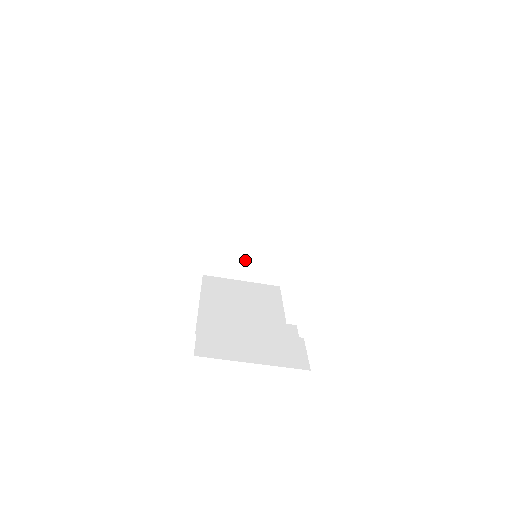
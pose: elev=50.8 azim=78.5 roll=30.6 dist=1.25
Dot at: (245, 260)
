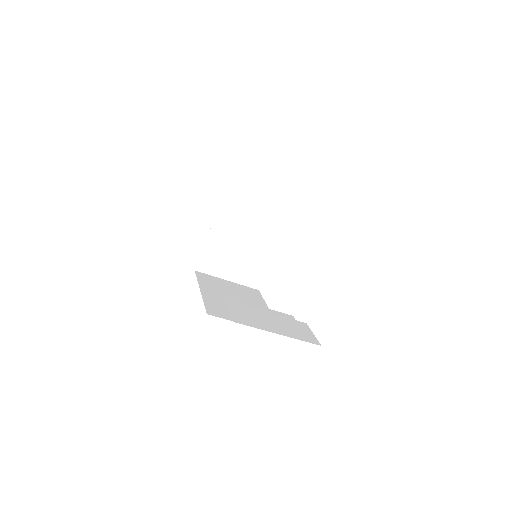
Dot at: (234, 262)
